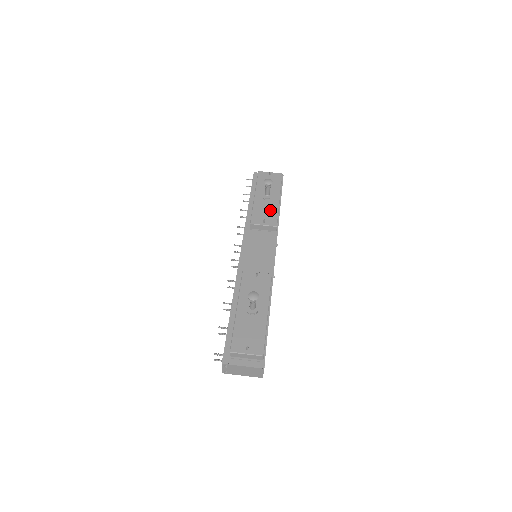
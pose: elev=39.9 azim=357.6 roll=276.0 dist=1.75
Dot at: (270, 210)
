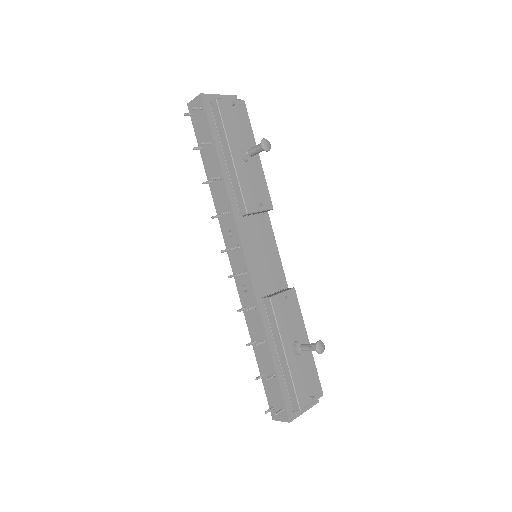
Dot at: (258, 181)
